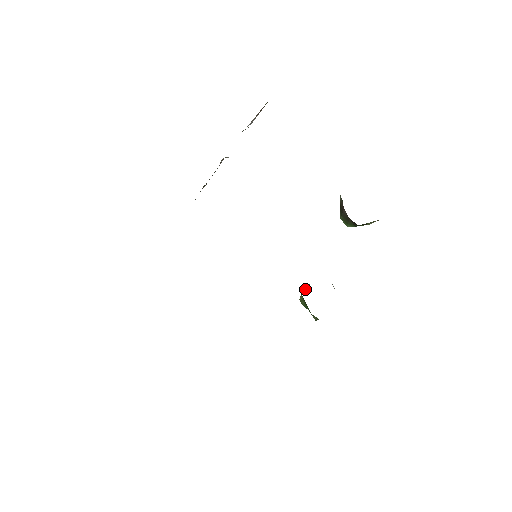
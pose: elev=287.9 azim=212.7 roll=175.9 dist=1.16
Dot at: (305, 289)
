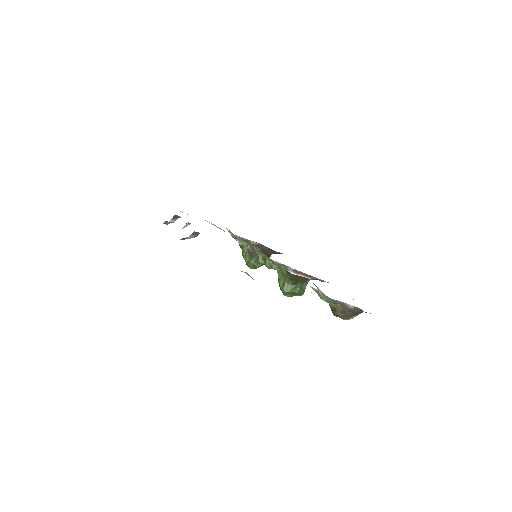
Dot at: (281, 285)
